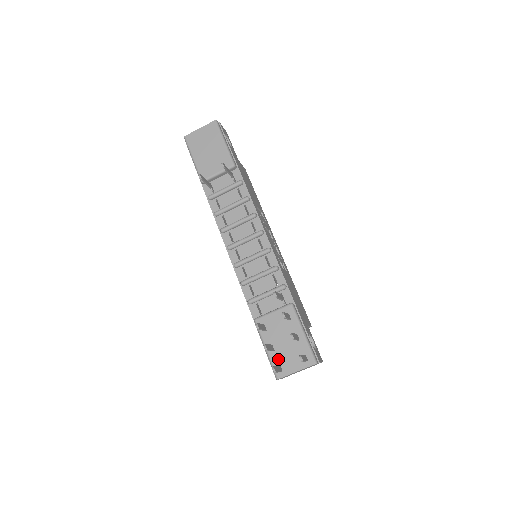
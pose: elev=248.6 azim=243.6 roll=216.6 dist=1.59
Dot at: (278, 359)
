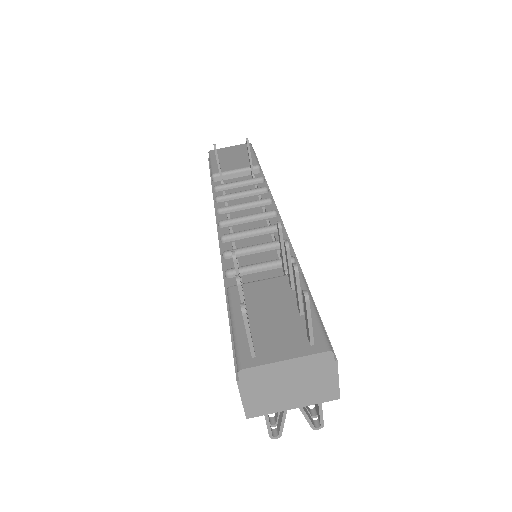
Dot at: (253, 338)
